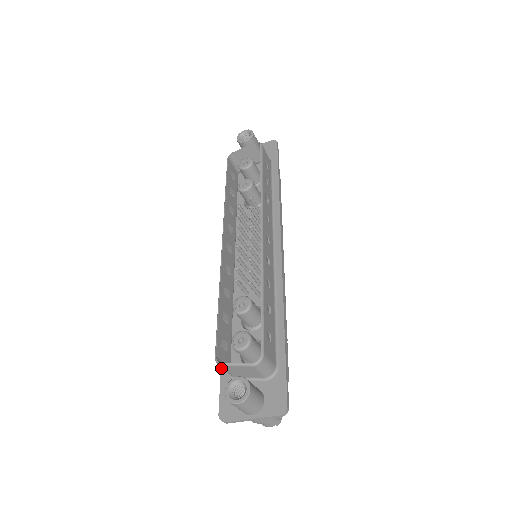
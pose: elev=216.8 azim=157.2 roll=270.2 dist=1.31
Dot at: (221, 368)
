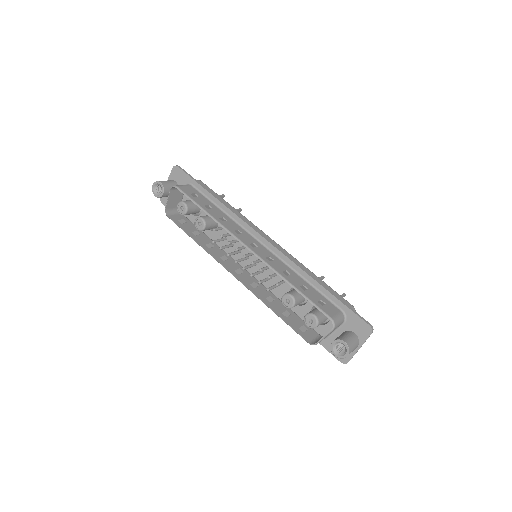
Dot at: occluded
